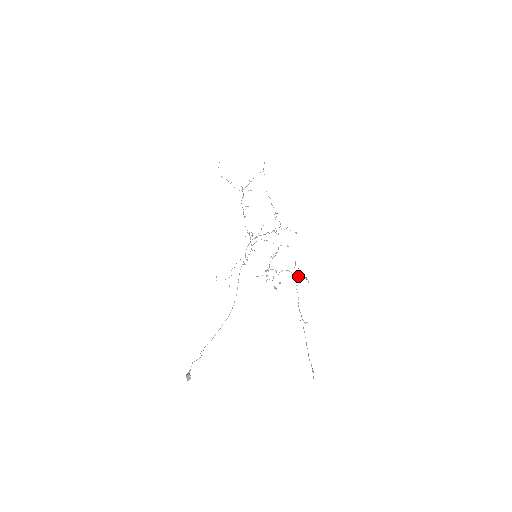
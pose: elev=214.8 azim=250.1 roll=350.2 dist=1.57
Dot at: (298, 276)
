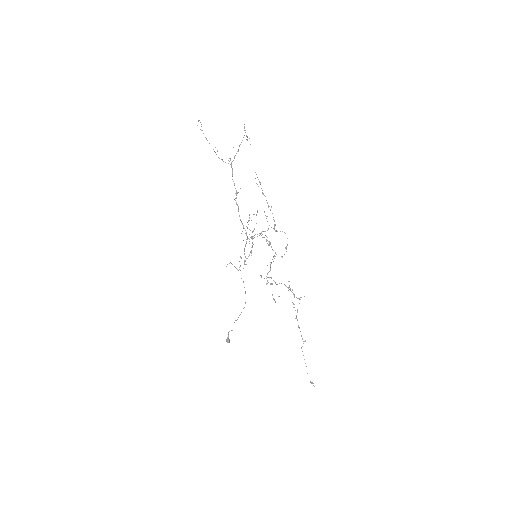
Dot at: occluded
